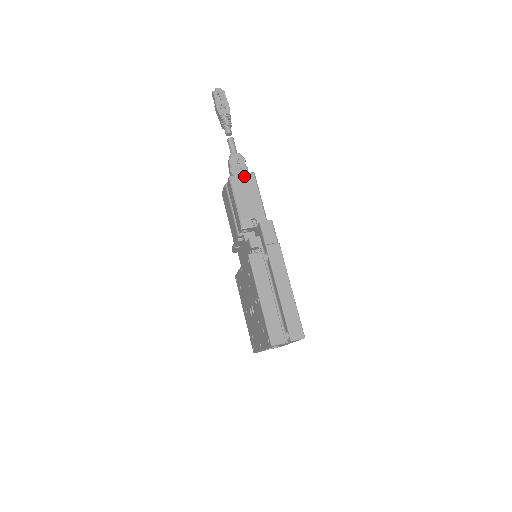
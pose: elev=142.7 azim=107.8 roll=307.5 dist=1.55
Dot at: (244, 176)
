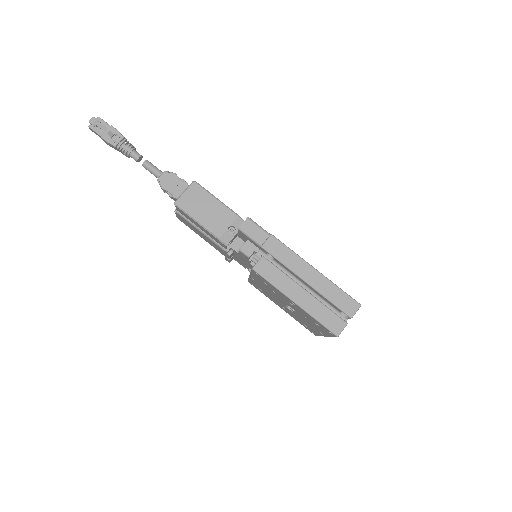
Dot at: (188, 192)
